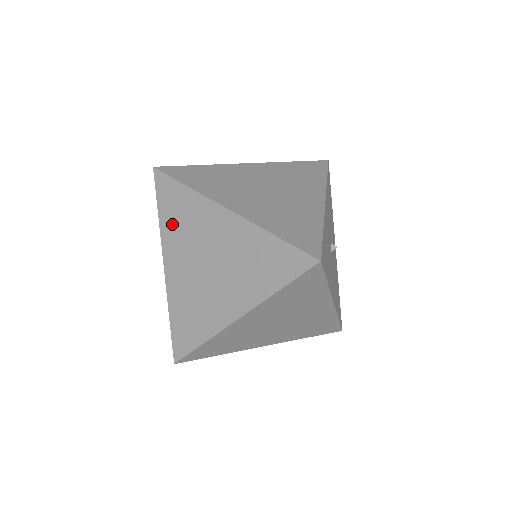
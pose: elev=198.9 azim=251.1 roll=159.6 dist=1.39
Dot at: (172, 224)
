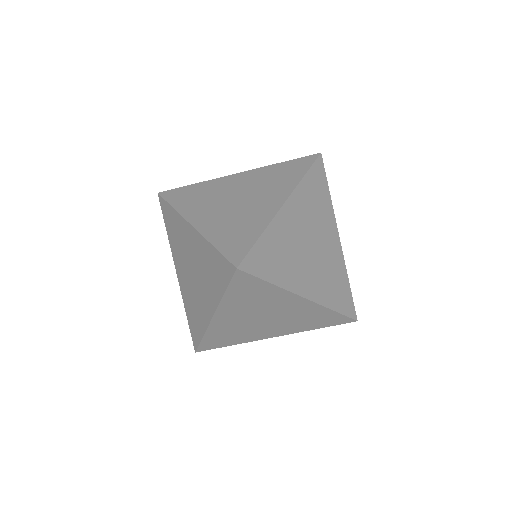
Dot at: (239, 300)
